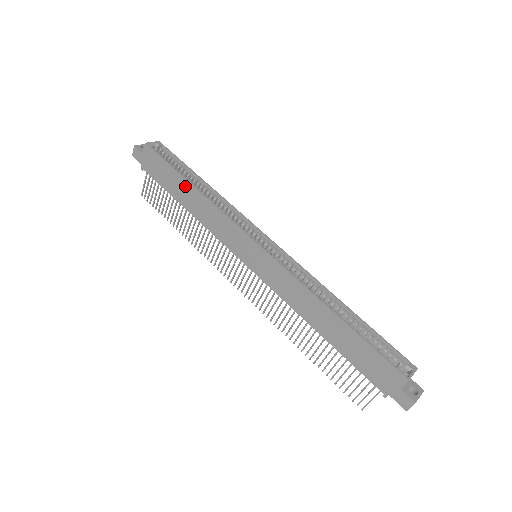
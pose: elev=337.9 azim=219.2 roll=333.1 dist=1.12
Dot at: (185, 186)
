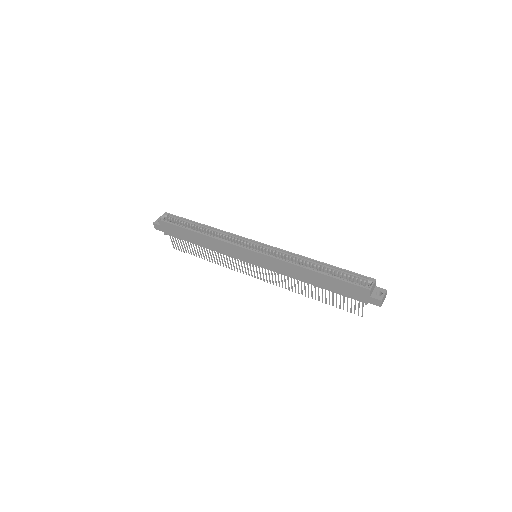
Dot at: (194, 234)
